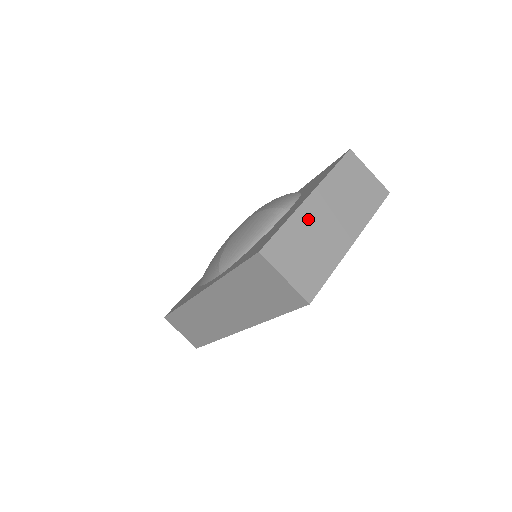
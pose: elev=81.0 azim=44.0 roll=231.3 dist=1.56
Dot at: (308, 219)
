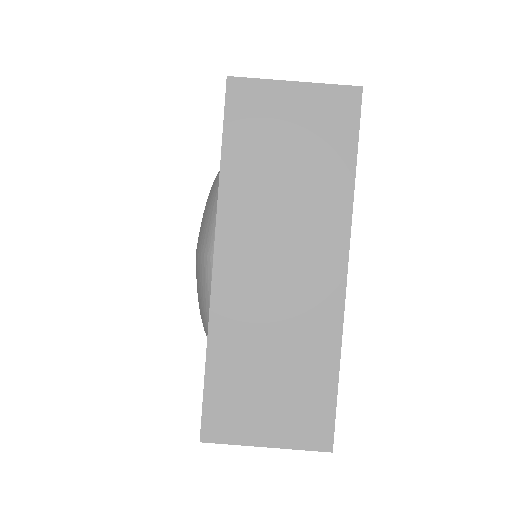
Dot at: (239, 310)
